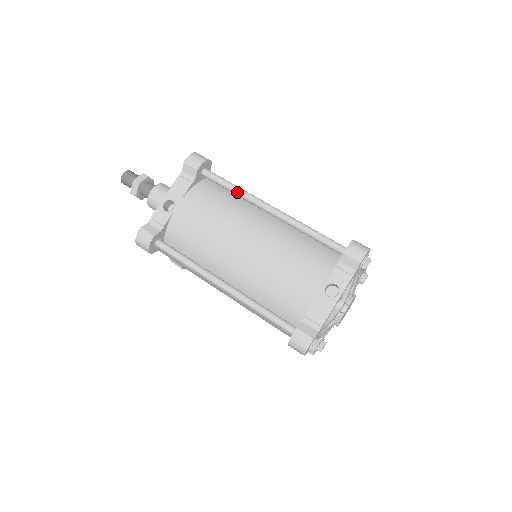
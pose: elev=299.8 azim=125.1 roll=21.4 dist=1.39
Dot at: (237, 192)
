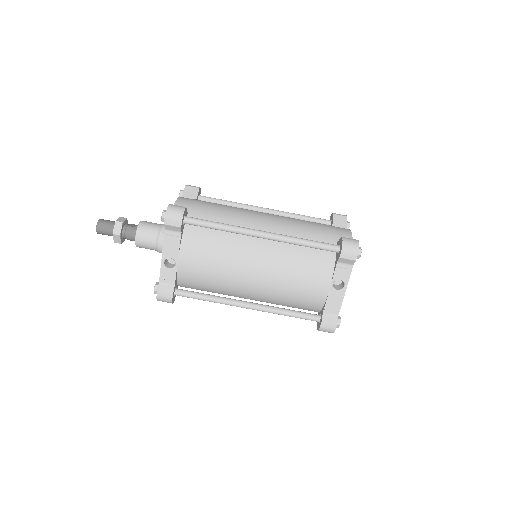
Dot at: (225, 230)
